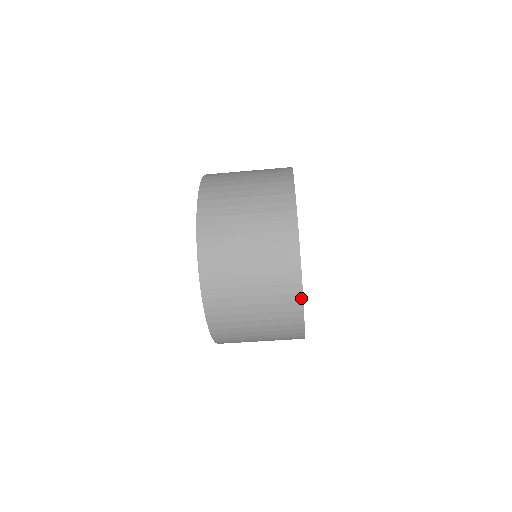
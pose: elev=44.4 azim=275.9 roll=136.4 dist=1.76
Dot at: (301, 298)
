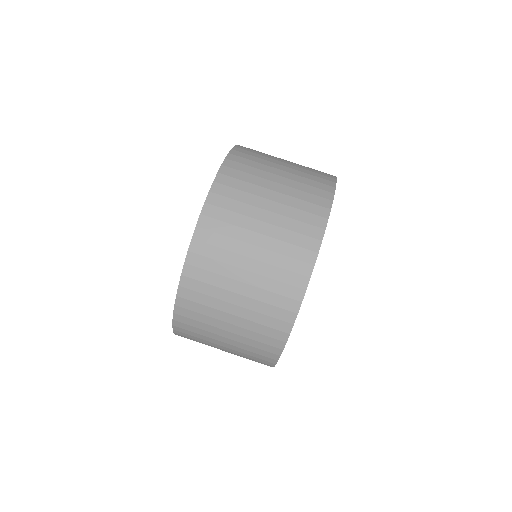
Dot at: (310, 271)
